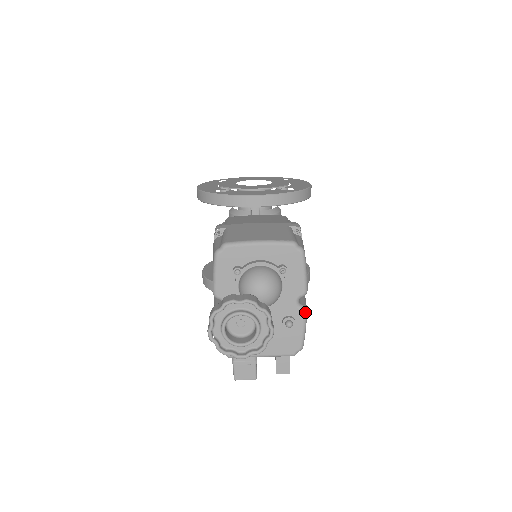
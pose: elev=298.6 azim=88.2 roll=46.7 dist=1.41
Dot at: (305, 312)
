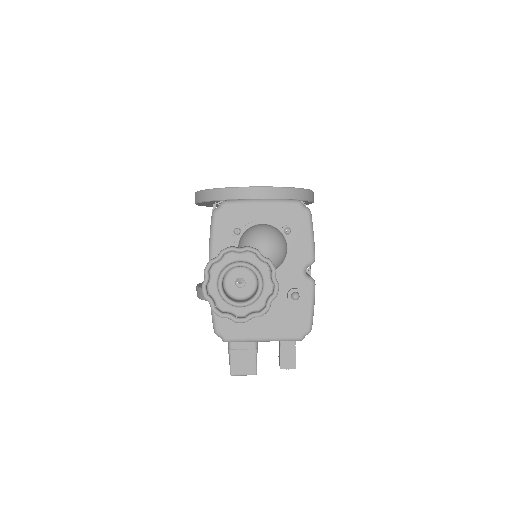
Dot at: (313, 284)
